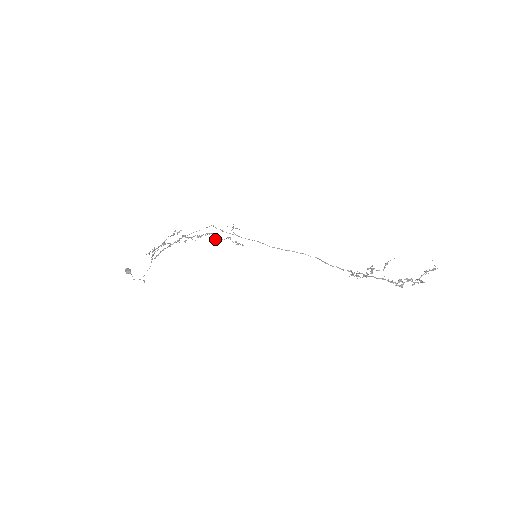
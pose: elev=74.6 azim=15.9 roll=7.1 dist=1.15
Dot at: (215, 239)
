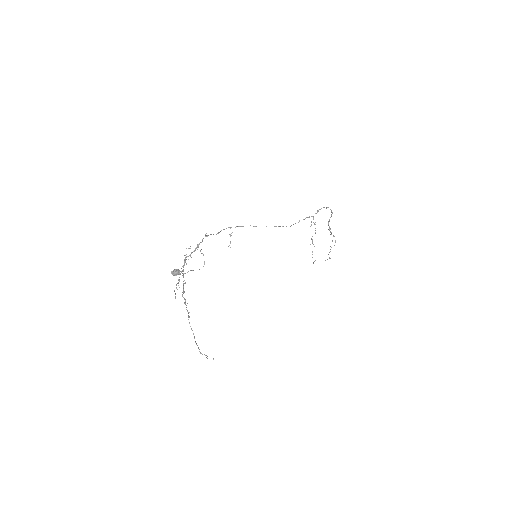
Dot at: (194, 337)
